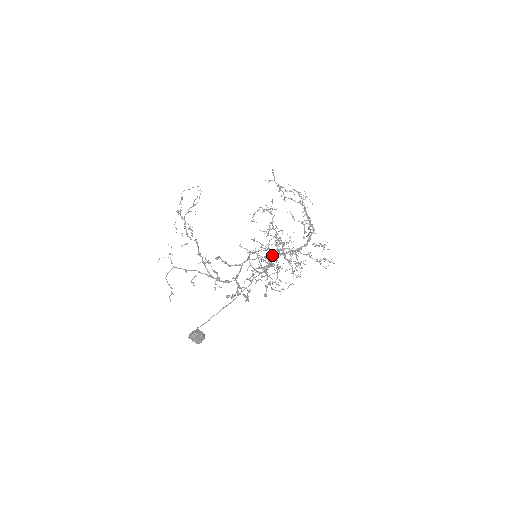
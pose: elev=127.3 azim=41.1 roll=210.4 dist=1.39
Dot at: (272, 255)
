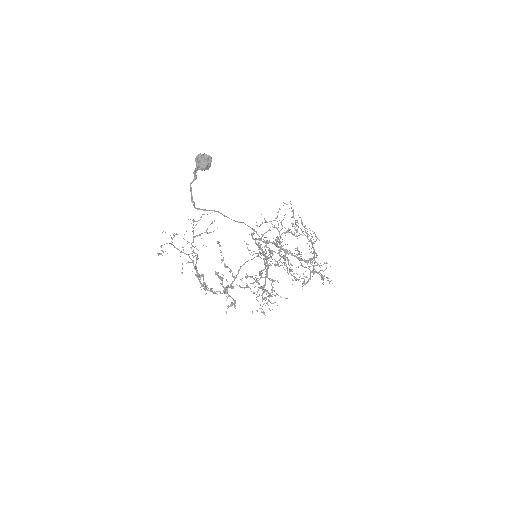
Dot at: occluded
